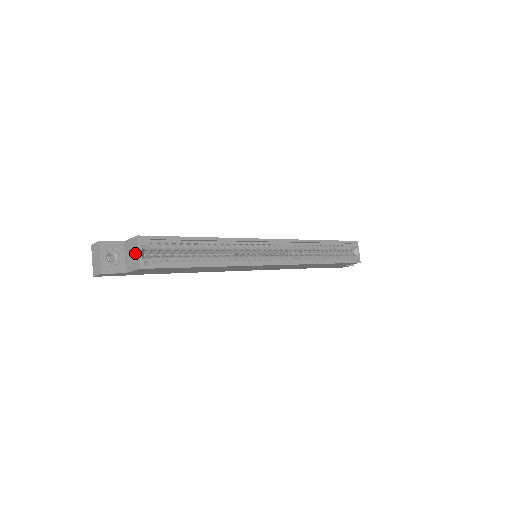
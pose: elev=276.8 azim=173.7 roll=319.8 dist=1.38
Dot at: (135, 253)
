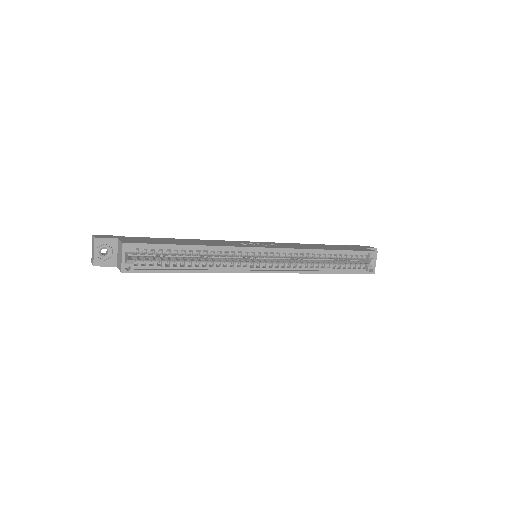
Dot at: (120, 256)
